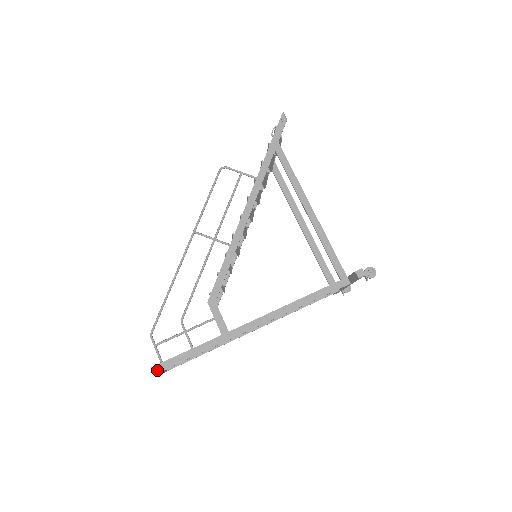
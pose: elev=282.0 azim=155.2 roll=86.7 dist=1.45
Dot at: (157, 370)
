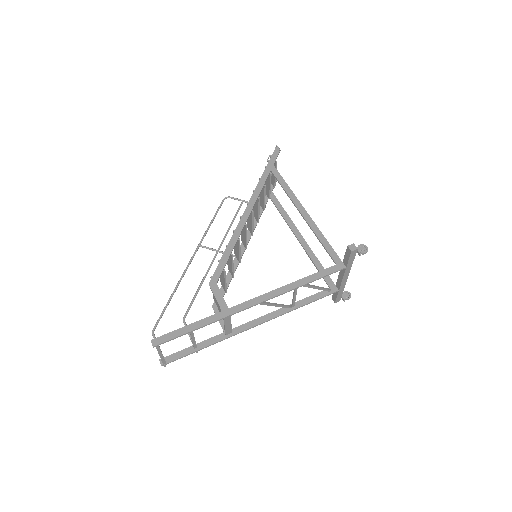
Dot at: (156, 343)
